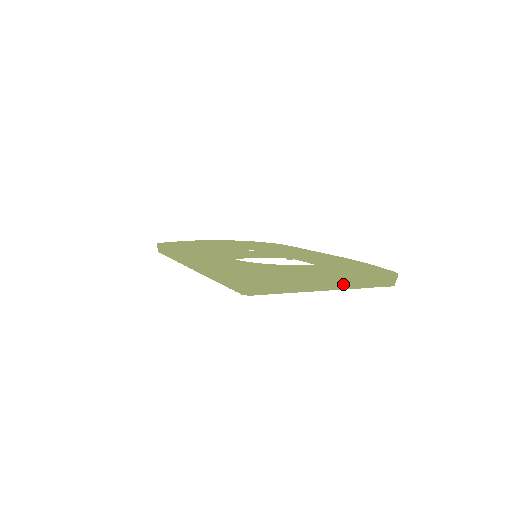
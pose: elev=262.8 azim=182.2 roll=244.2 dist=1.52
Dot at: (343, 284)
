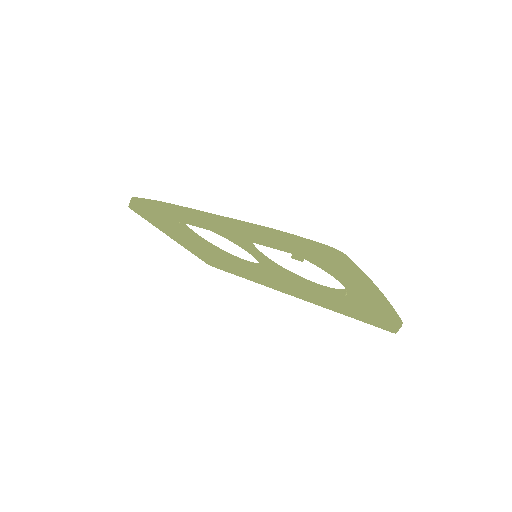
Dot at: (379, 306)
